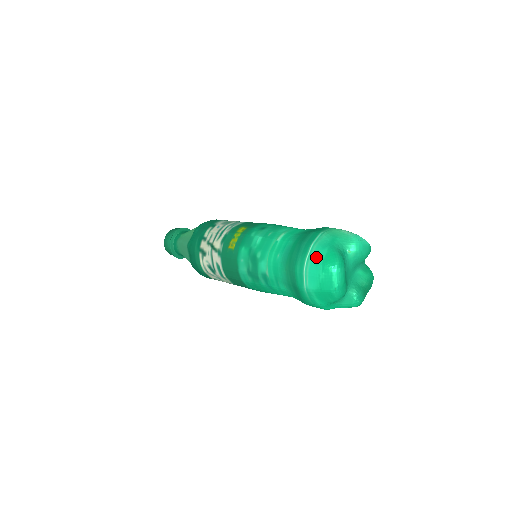
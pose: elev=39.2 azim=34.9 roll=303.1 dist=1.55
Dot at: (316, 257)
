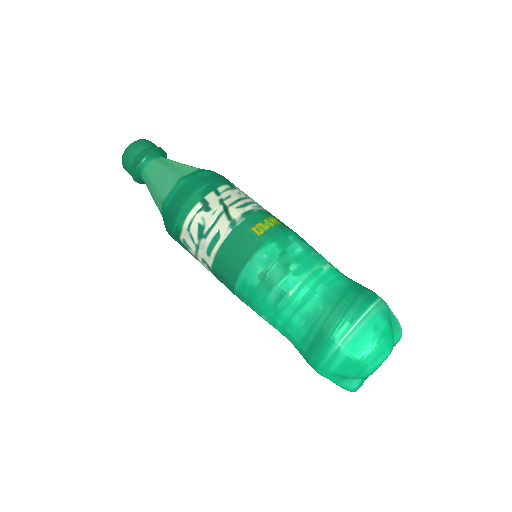
Dot at: (375, 322)
